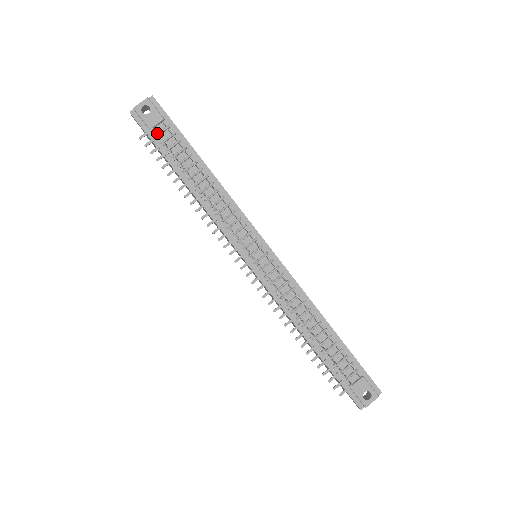
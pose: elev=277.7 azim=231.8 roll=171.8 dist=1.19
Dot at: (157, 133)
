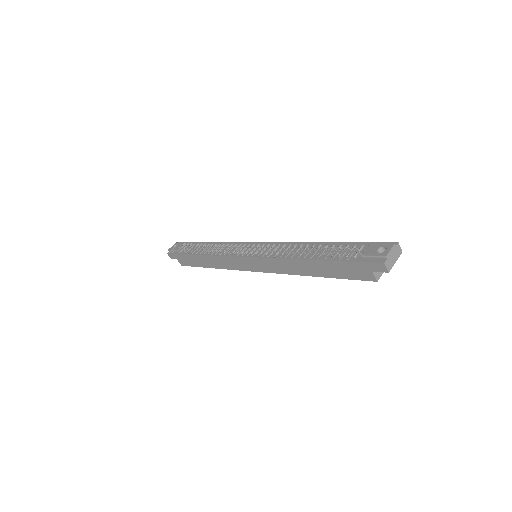
Dot at: occluded
